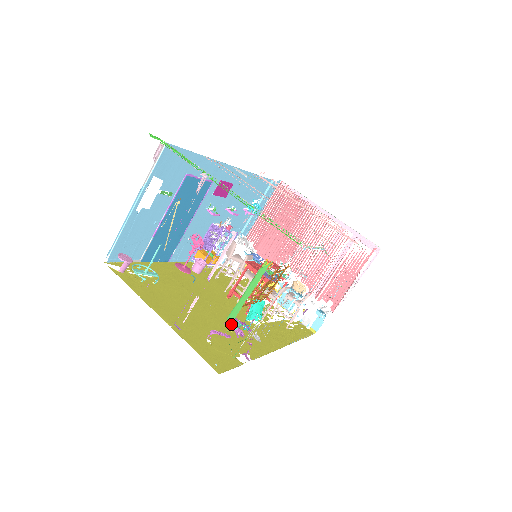
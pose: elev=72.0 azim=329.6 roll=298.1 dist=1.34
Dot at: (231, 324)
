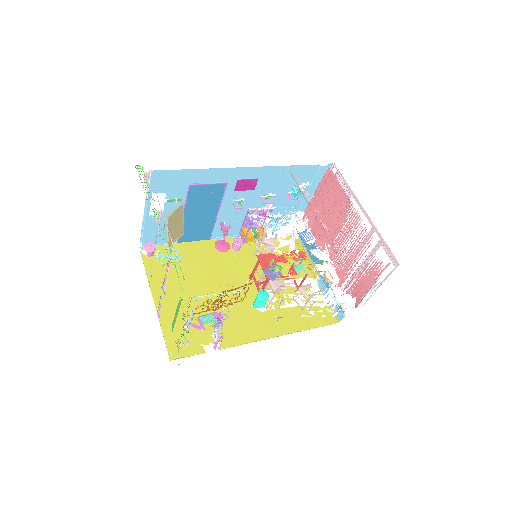
Dot at: (202, 319)
